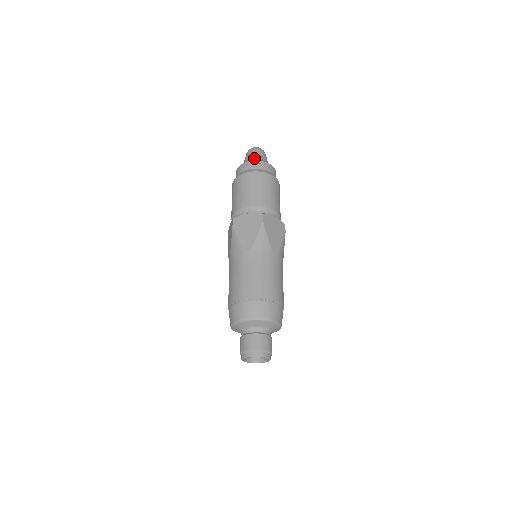
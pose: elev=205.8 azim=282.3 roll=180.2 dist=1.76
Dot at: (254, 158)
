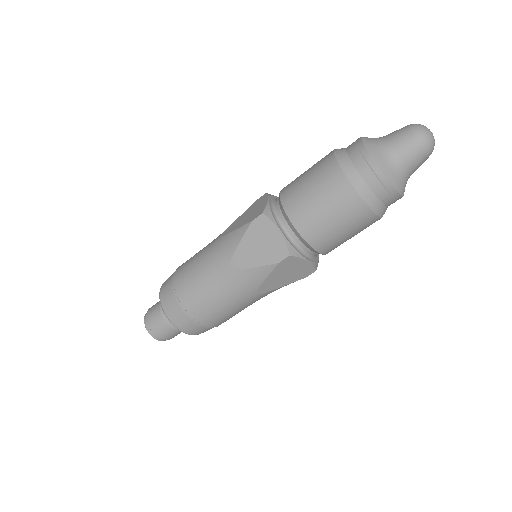
Dot at: (408, 177)
